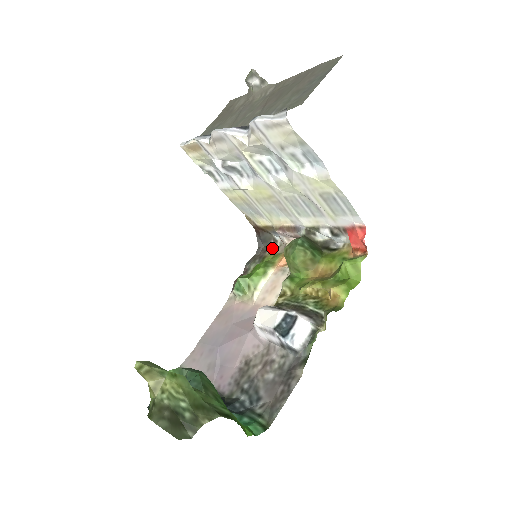
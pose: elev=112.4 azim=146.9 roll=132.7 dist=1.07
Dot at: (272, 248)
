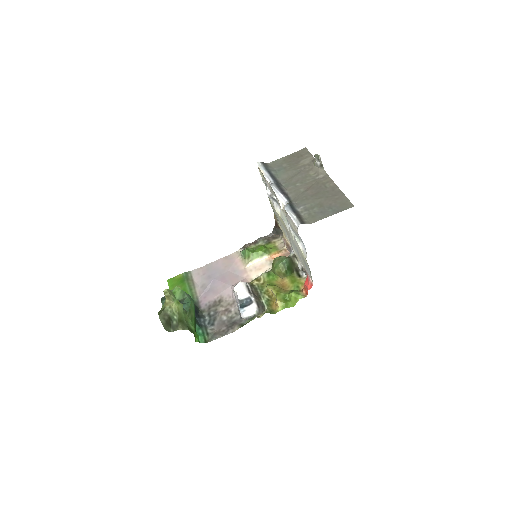
Dot at: (278, 240)
